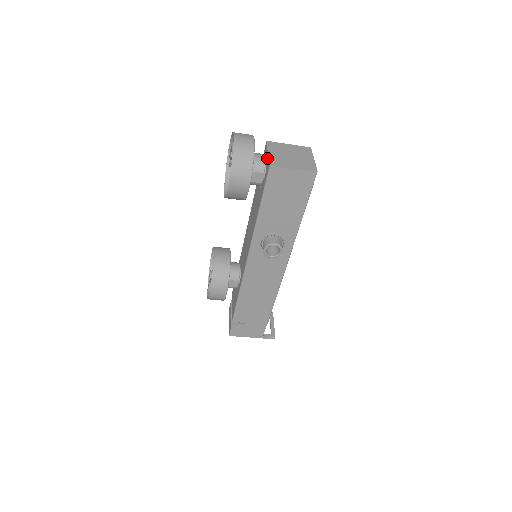
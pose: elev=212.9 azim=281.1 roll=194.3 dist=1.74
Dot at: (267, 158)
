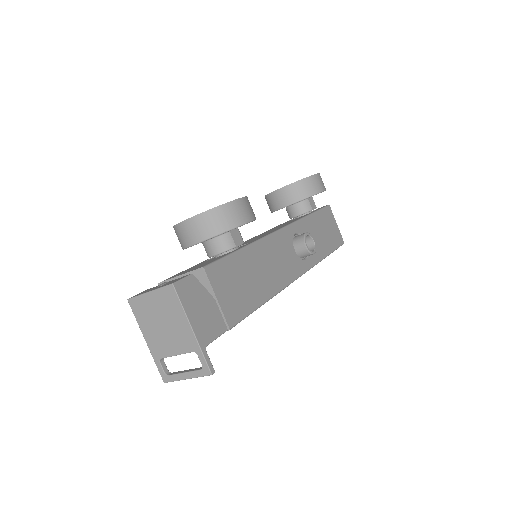
Dot at: occluded
